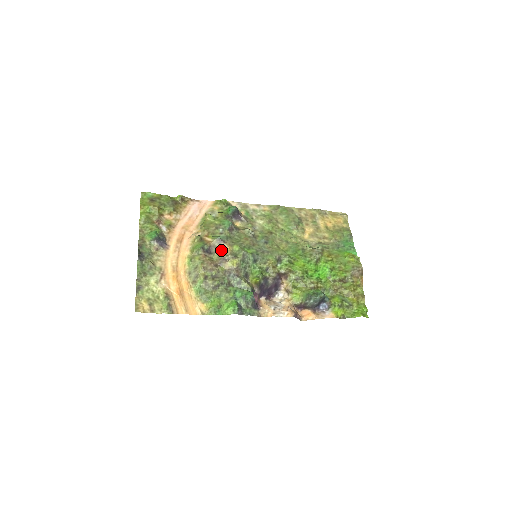
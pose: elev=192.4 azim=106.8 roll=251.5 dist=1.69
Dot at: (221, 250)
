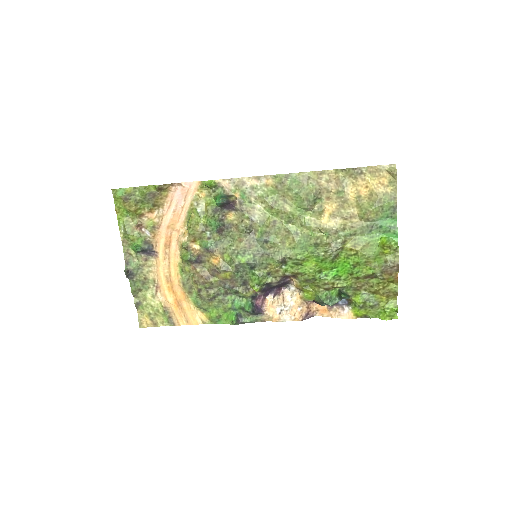
Dot at: (211, 259)
